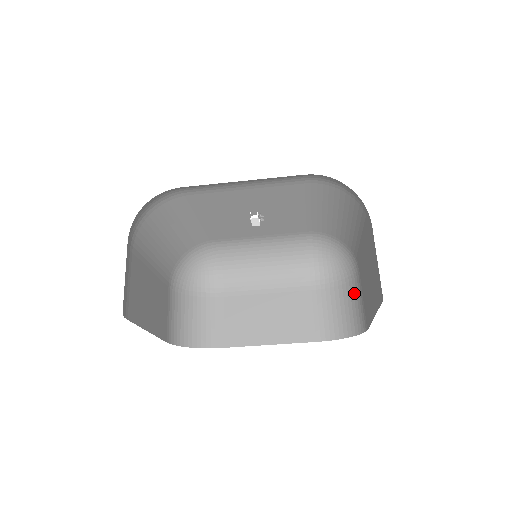
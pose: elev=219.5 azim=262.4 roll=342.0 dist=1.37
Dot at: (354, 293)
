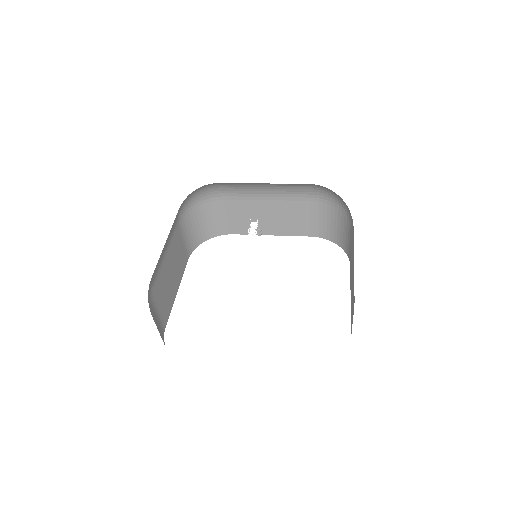
Dot at: (347, 226)
